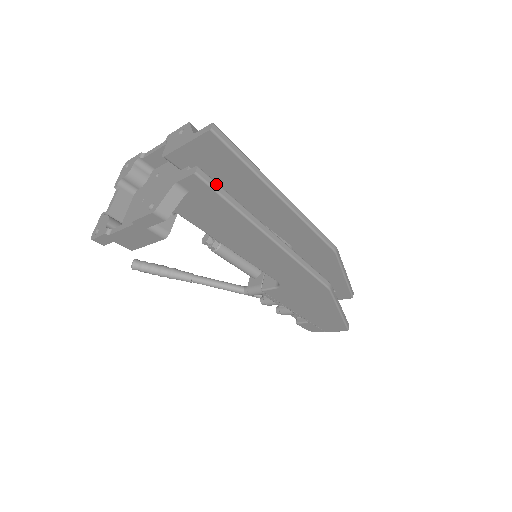
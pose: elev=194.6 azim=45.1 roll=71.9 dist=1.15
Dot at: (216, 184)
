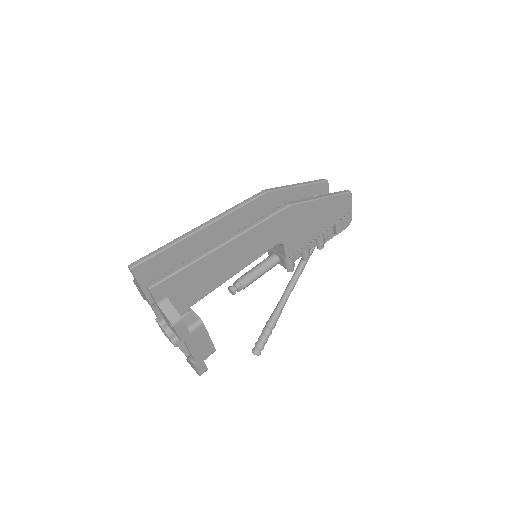
Dot at: (164, 276)
